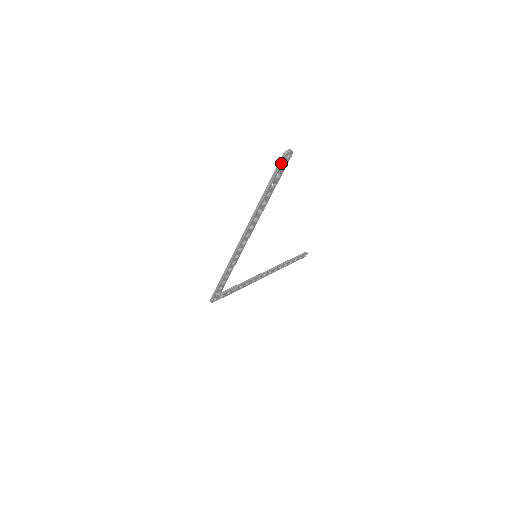
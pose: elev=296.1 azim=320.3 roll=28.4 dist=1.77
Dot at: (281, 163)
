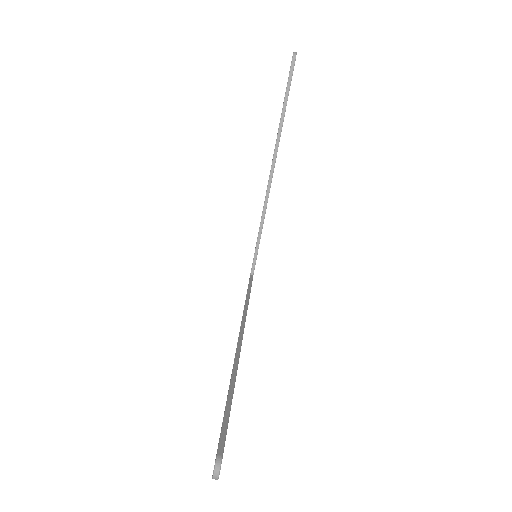
Dot at: occluded
